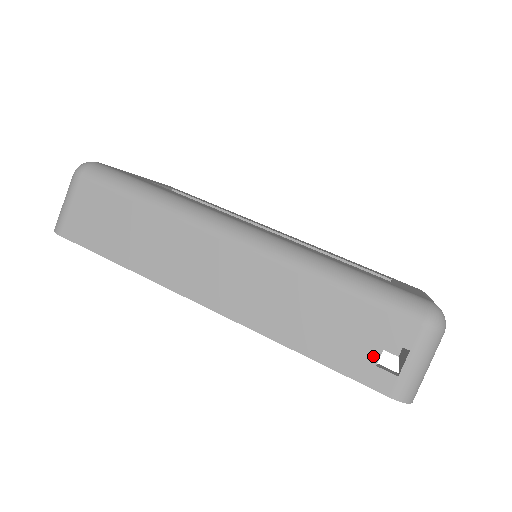
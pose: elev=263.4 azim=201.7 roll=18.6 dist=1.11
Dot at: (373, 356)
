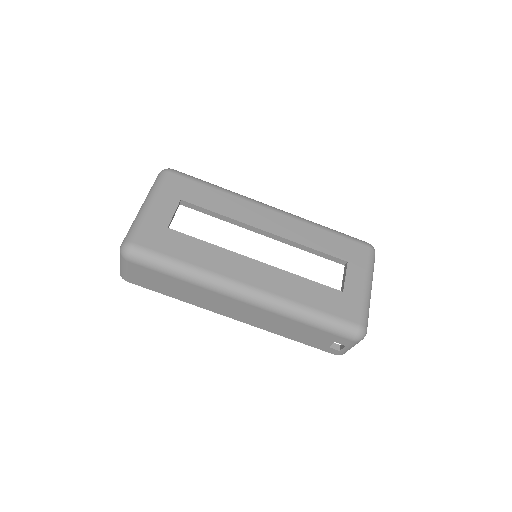
Dot at: (327, 345)
